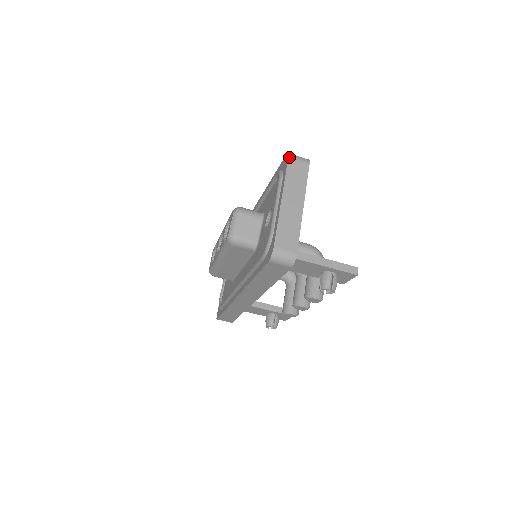
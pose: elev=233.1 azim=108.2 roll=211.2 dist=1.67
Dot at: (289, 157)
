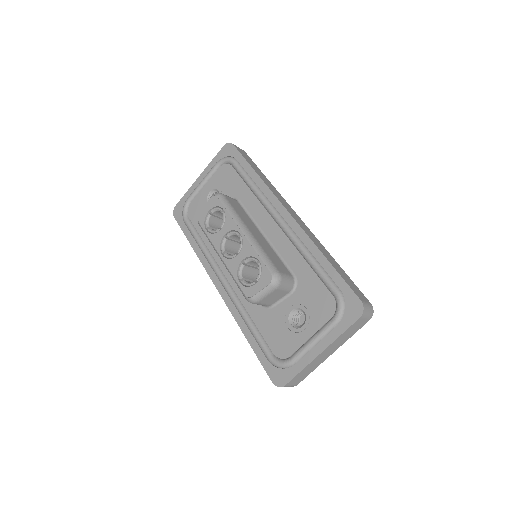
Dot at: (361, 317)
